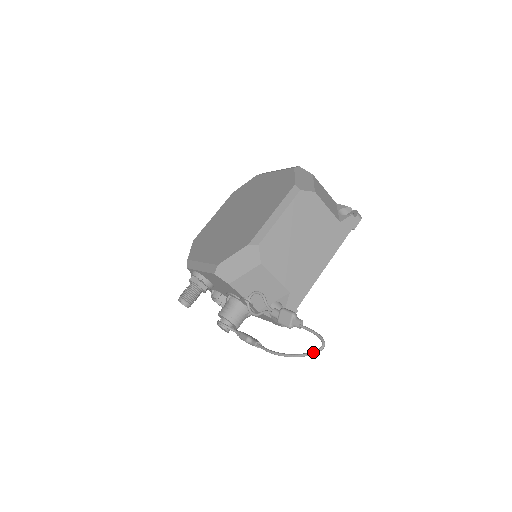
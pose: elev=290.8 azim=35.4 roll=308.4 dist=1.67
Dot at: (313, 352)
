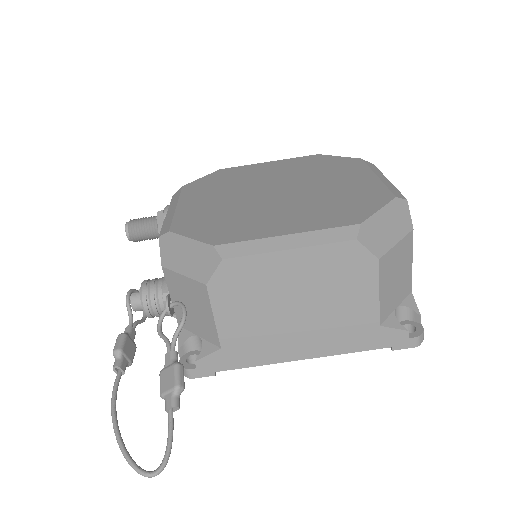
Dot at: (135, 467)
